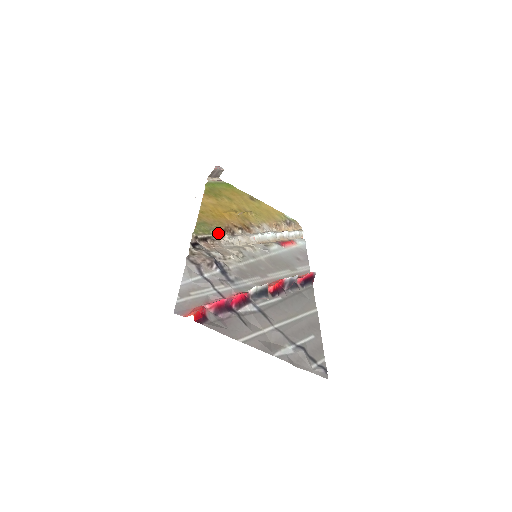
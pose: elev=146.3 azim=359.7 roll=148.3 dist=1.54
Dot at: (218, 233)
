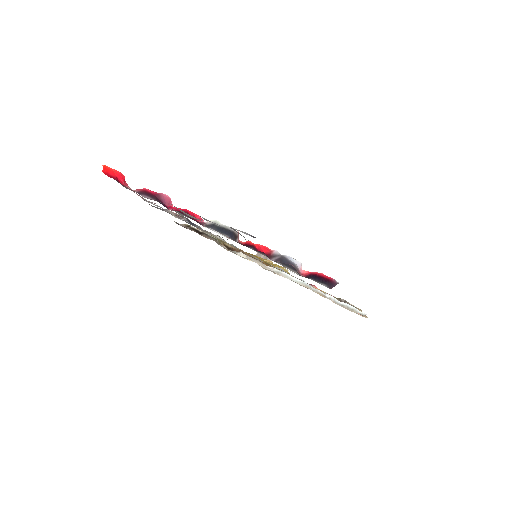
Dot at: (223, 245)
